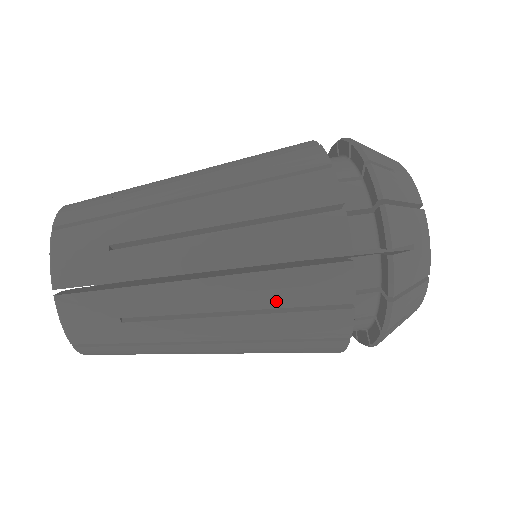
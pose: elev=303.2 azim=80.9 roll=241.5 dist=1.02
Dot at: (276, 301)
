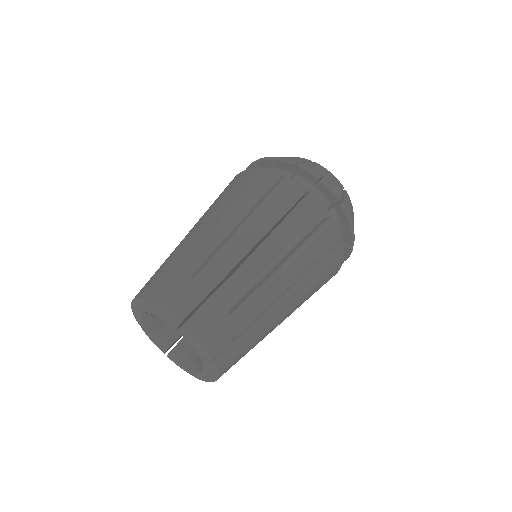
Dot at: (296, 239)
